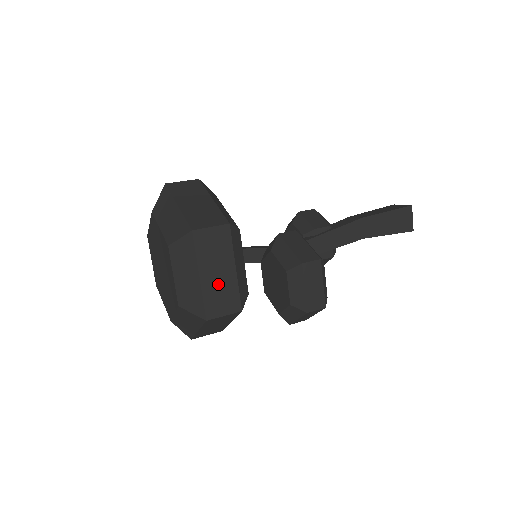
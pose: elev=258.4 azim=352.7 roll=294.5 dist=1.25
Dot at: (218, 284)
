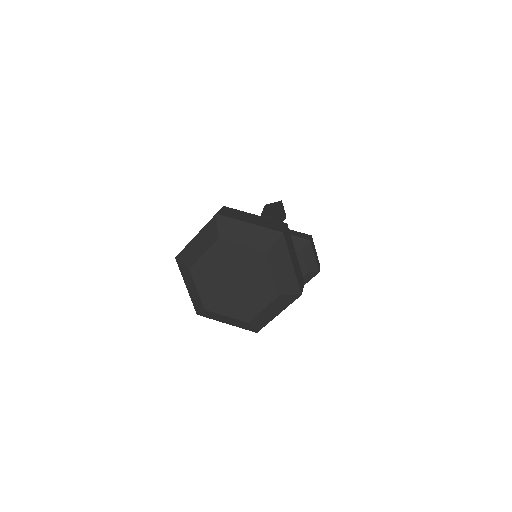
Dot at: (296, 267)
